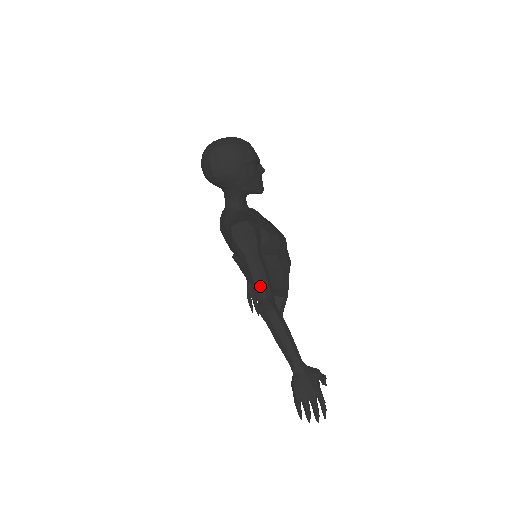
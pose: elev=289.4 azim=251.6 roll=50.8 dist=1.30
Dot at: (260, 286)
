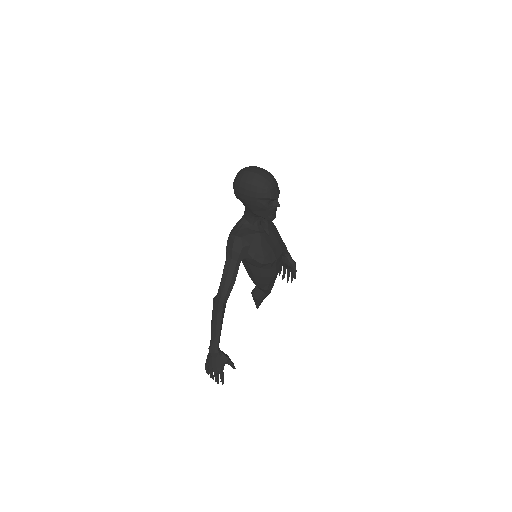
Dot at: (222, 286)
